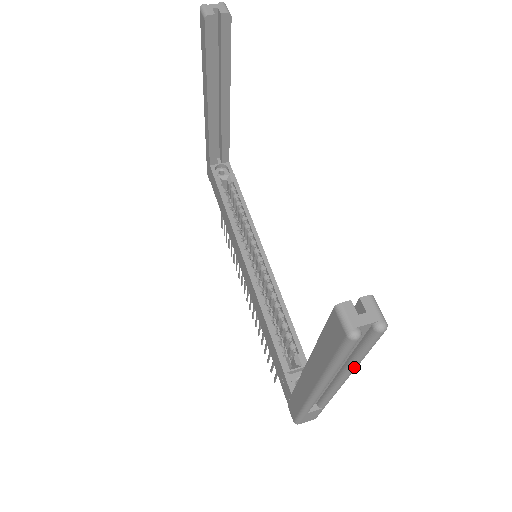
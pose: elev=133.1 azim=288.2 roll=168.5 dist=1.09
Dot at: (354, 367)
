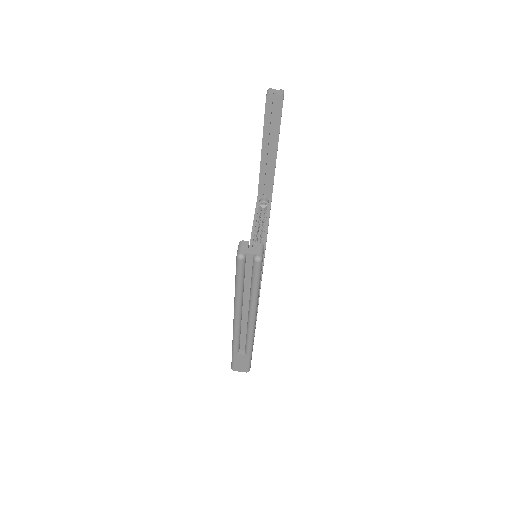
Dot at: (253, 300)
